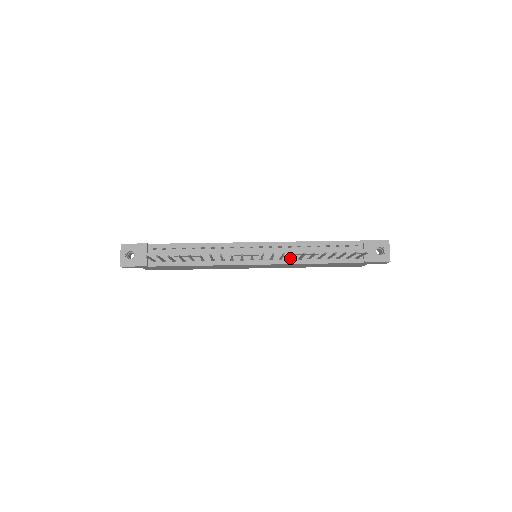
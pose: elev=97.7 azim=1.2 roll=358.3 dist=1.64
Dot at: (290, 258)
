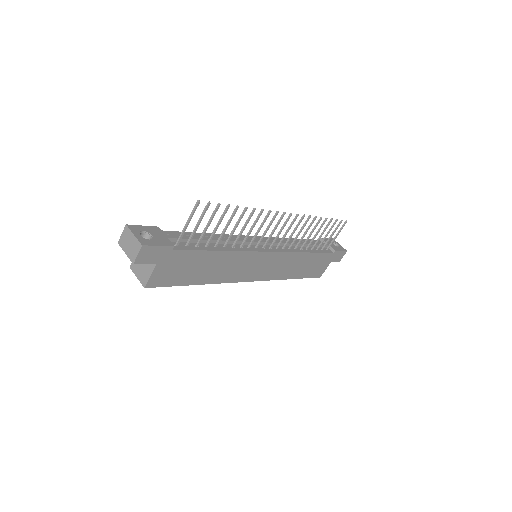
Dot at: (294, 241)
